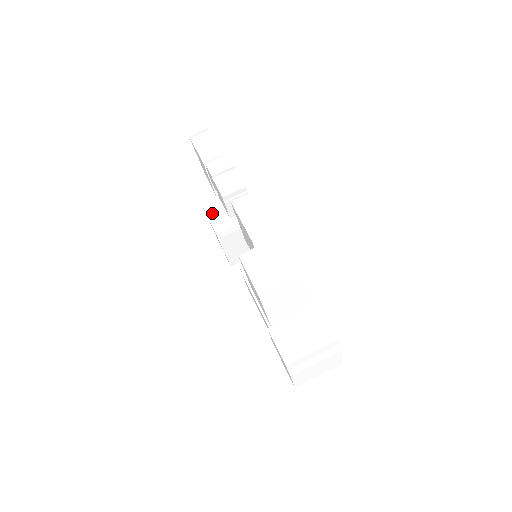
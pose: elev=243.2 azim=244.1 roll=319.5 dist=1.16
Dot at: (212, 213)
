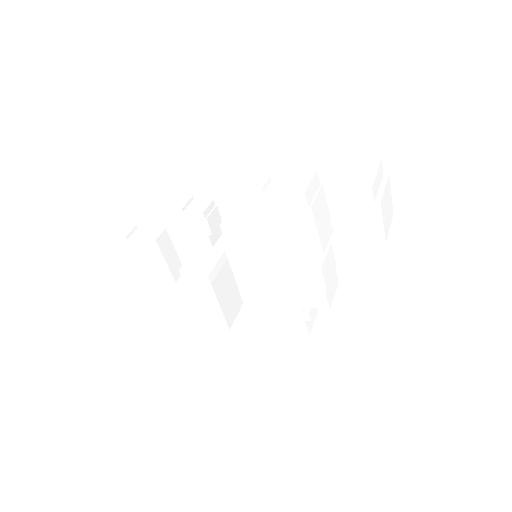
Dot at: (191, 267)
